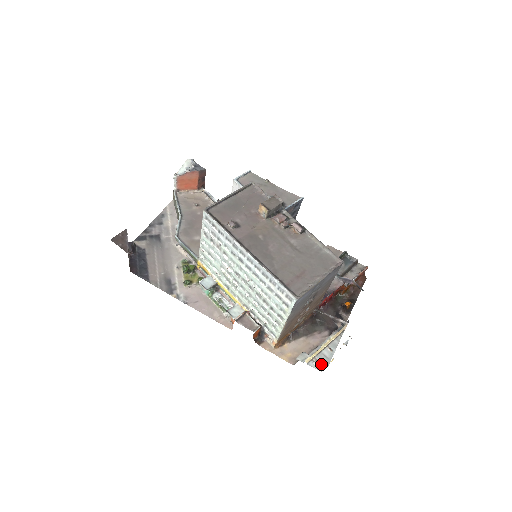
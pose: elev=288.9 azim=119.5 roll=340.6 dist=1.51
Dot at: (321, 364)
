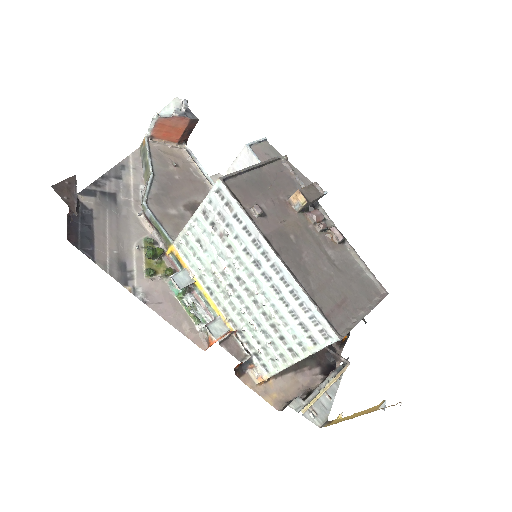
Dot at: (319, 416)
